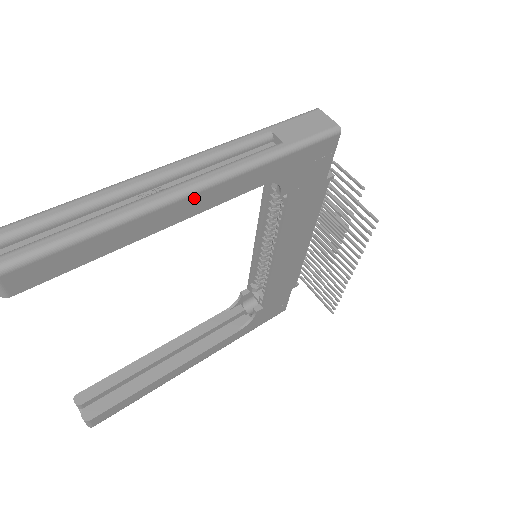
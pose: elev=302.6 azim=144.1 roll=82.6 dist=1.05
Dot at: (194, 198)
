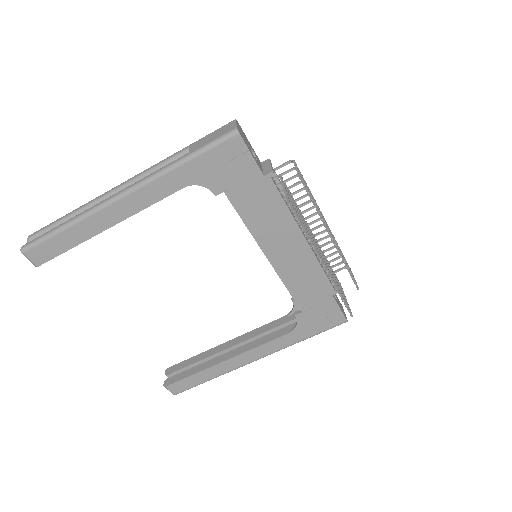
Dot at: (123, 202)
